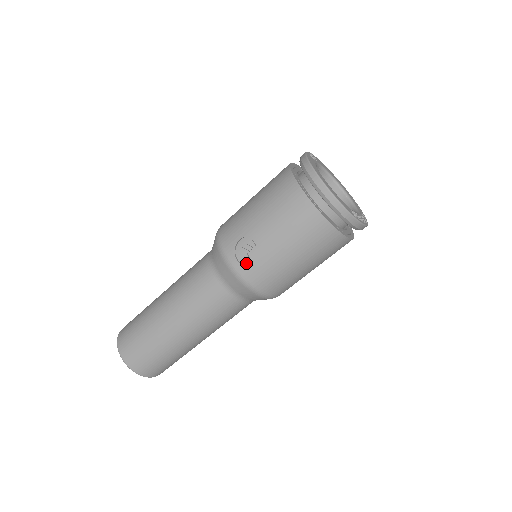
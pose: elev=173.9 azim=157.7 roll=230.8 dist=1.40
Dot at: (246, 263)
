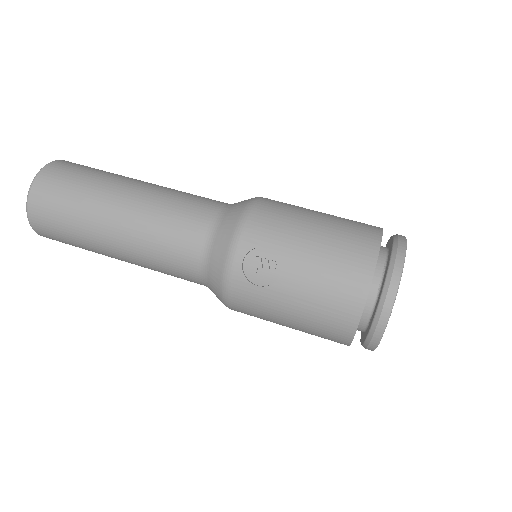
Dot at: (247, 272)
